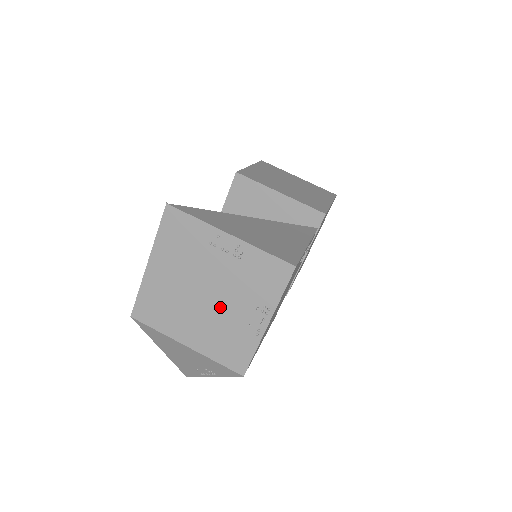
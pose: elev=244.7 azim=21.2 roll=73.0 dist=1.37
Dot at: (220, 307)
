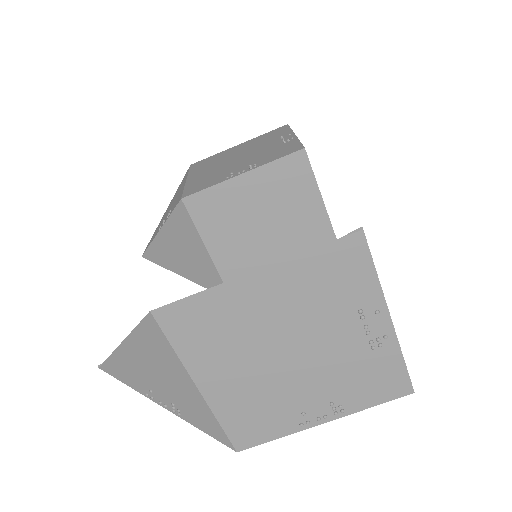
Dot at: (292, 377)
